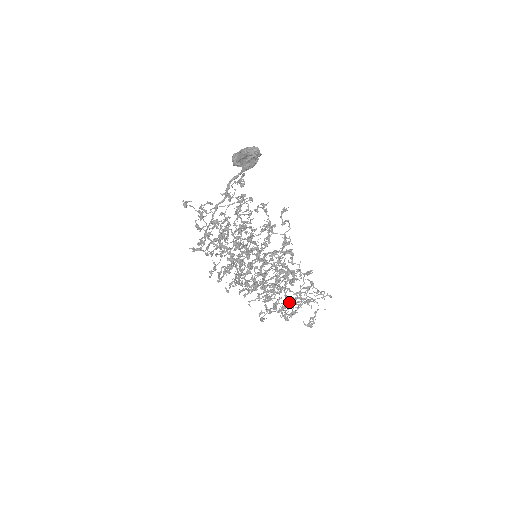
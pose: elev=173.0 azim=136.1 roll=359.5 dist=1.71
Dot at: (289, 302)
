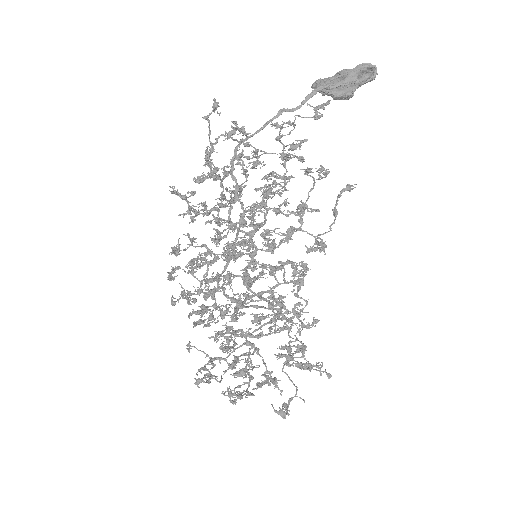
Dot at: (247, 373)
